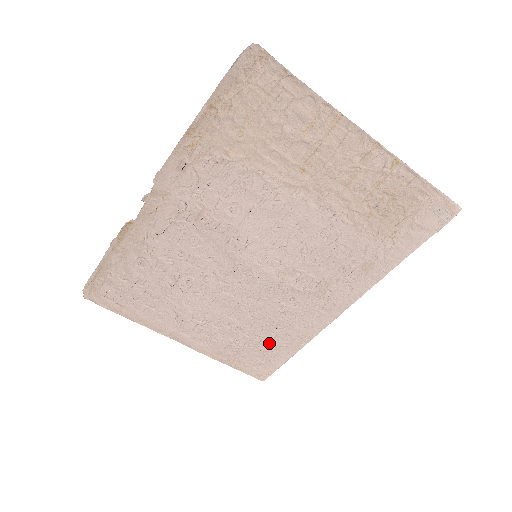
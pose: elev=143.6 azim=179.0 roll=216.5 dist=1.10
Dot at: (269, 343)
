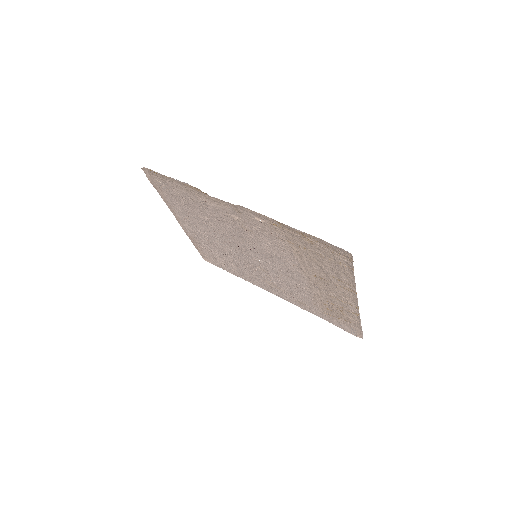
Dot at: (224, 262)
